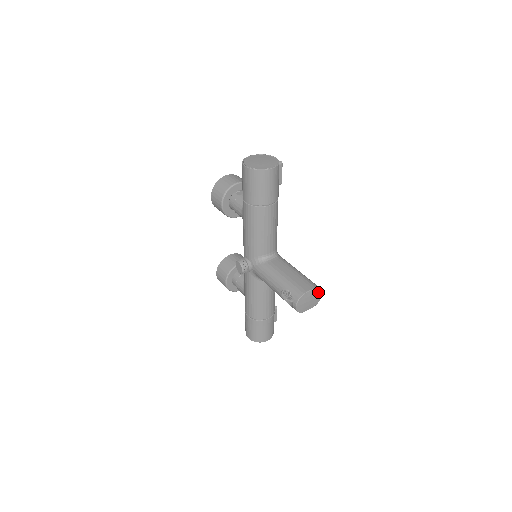
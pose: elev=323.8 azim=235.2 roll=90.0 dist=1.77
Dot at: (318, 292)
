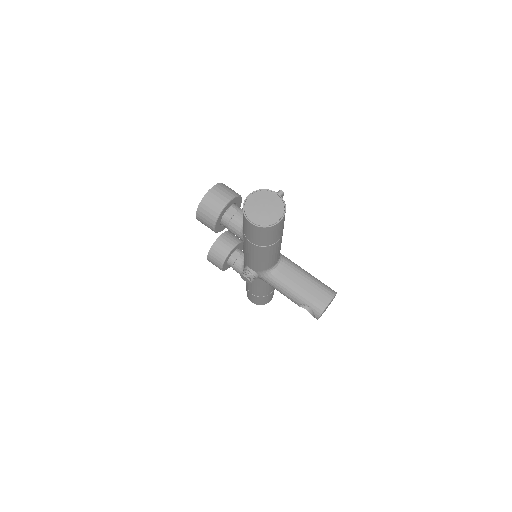
Dot at: (334, 297)
